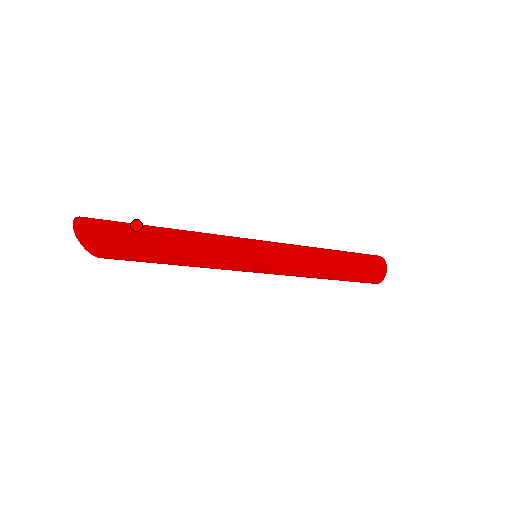
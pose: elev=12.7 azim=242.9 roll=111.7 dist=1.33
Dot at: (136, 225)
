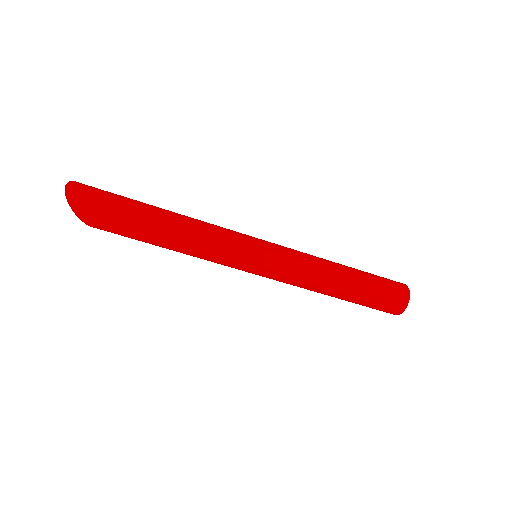
Dot at: (130, 199)
